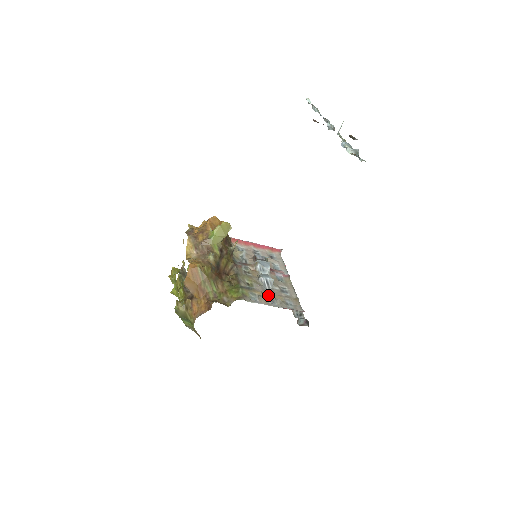
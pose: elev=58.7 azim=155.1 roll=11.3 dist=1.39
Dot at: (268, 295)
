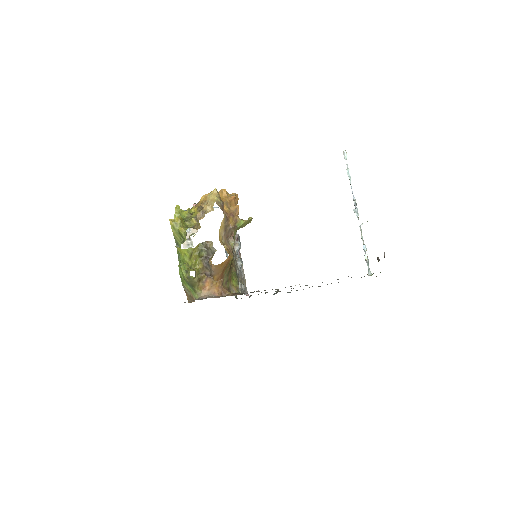
Dot at: occluded
